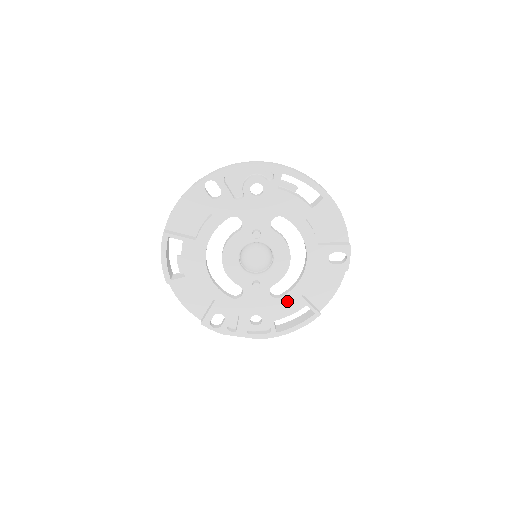
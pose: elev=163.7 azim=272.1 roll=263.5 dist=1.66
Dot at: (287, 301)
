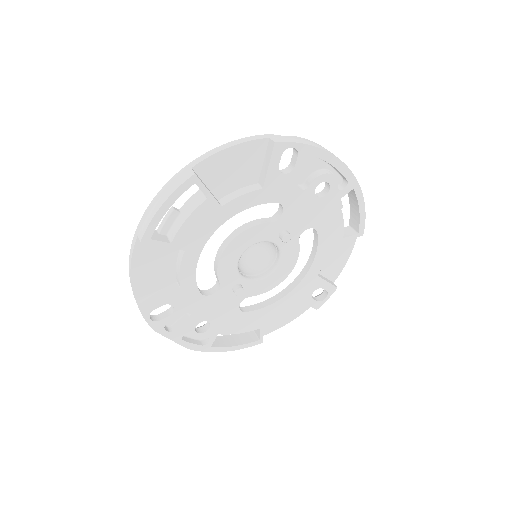
Dot at: (248, 318)
